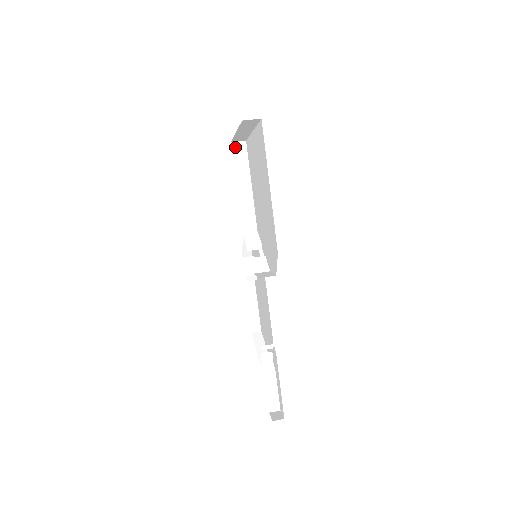
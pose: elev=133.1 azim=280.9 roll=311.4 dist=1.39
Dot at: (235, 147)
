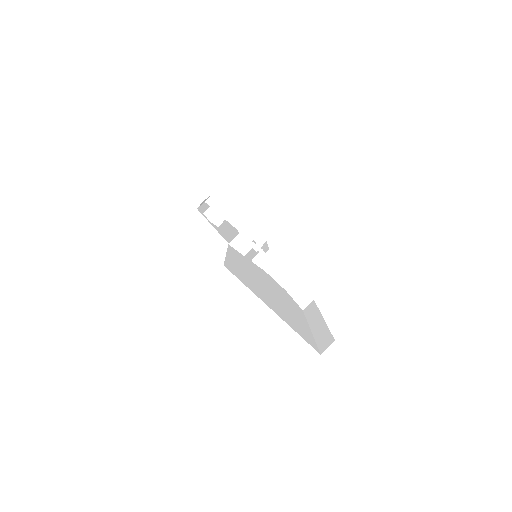
Dot at: occluded
